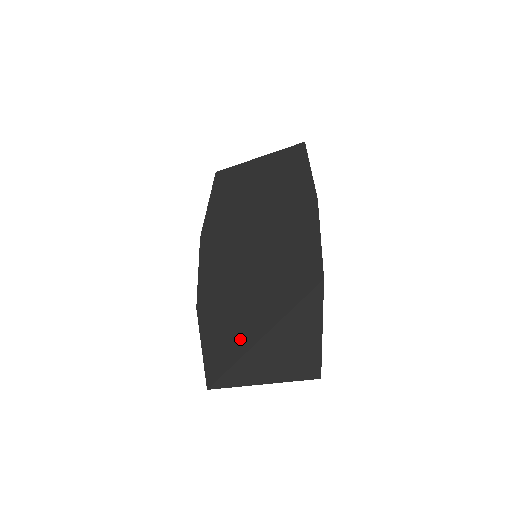
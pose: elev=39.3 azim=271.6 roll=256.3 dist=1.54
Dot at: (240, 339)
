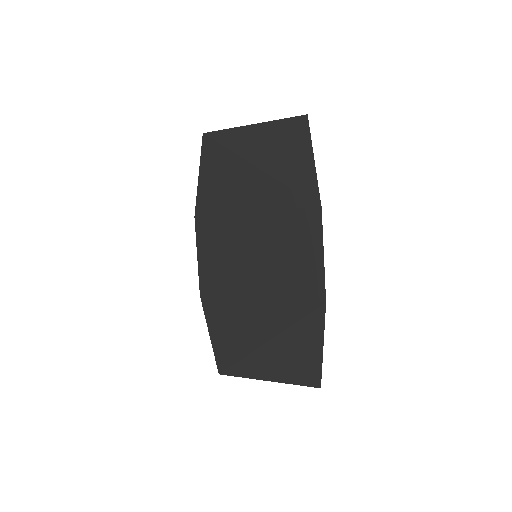
Dot at: (245, 338)
